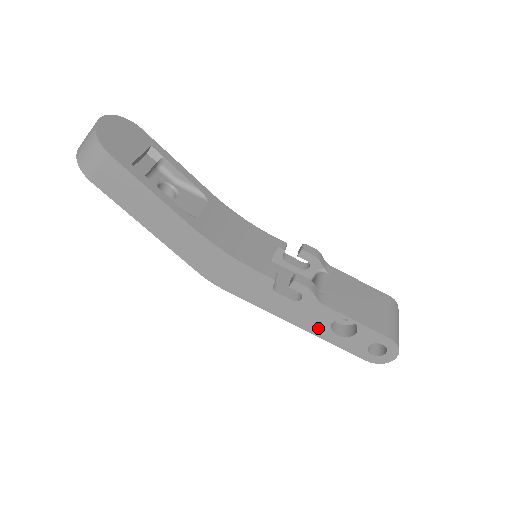
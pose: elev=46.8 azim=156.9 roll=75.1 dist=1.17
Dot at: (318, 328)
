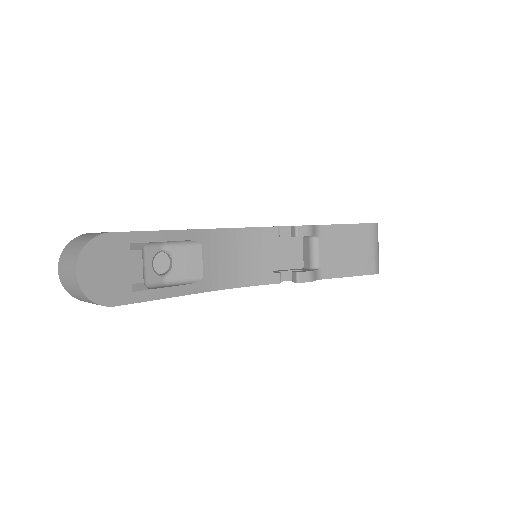
Dot at: occluded
